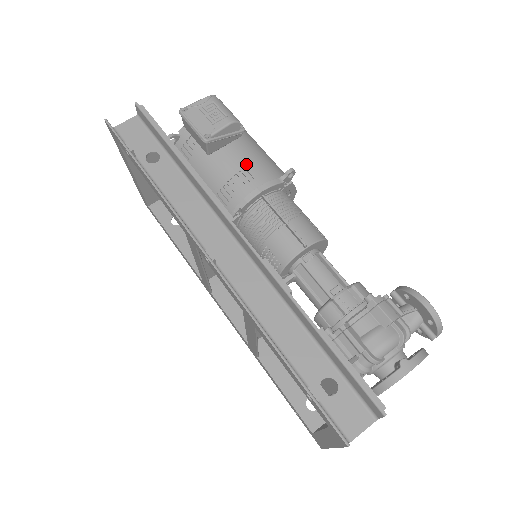
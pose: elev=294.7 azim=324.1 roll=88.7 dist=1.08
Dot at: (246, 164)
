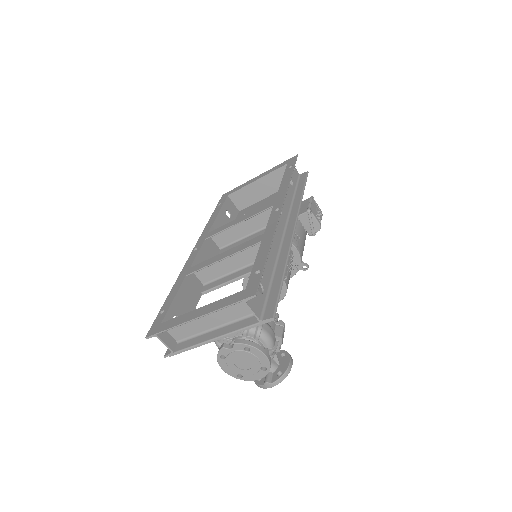
Dot at: (301, 239)
